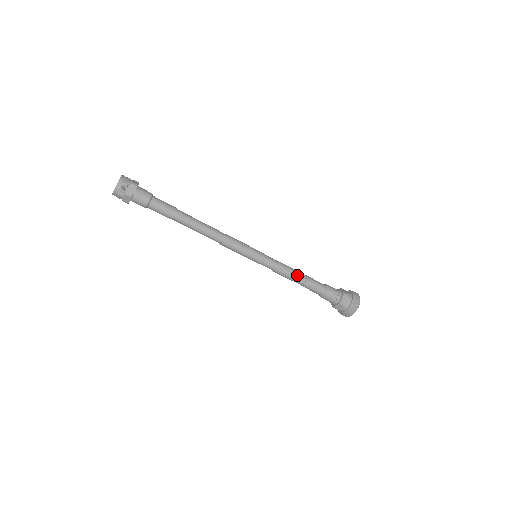
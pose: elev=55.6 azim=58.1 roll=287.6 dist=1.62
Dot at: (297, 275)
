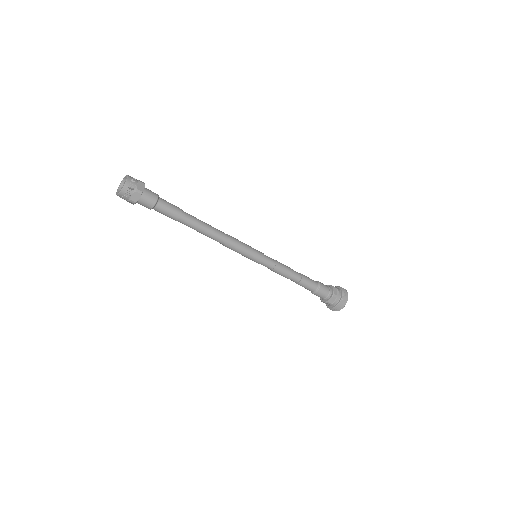
Dot at: (294, 272)
